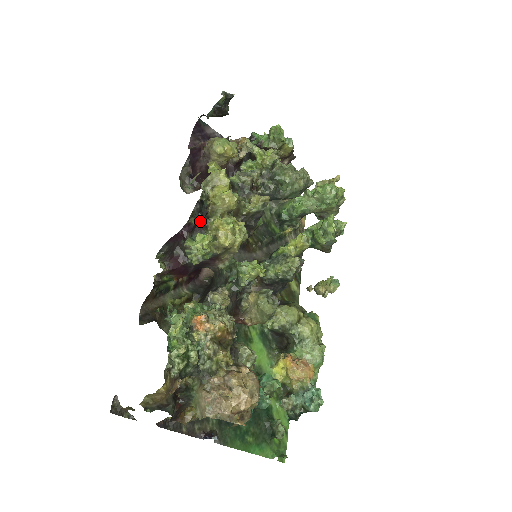
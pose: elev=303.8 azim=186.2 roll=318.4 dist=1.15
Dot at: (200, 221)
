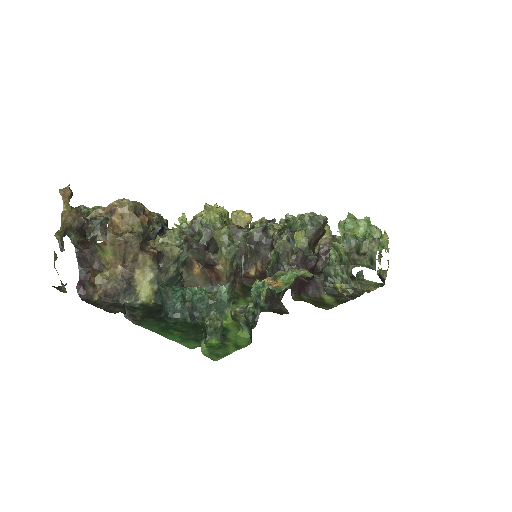
Dot at: occluded
